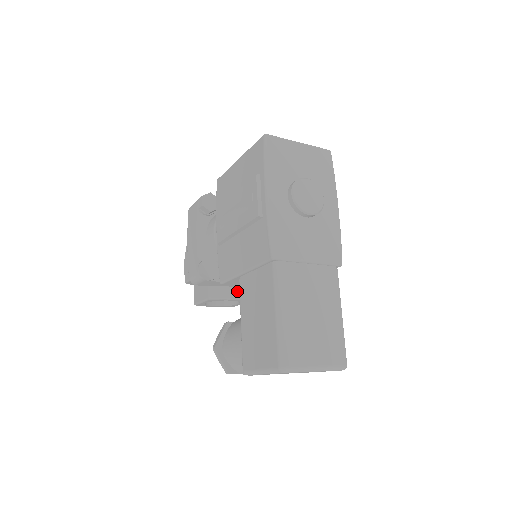
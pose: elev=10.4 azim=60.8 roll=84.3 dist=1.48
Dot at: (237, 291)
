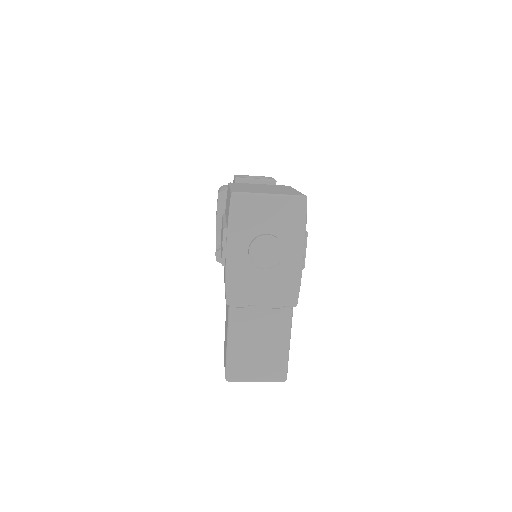
Dot at: occluded
